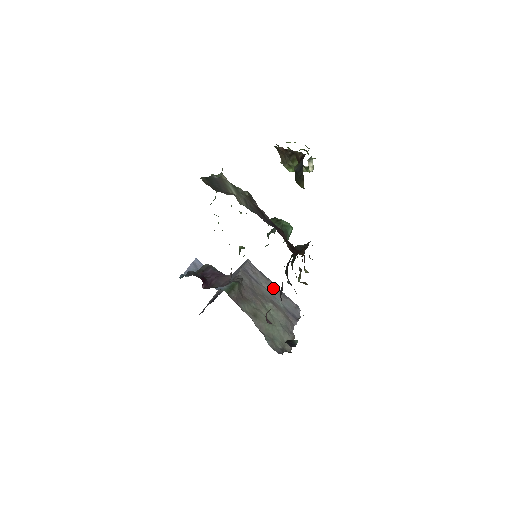
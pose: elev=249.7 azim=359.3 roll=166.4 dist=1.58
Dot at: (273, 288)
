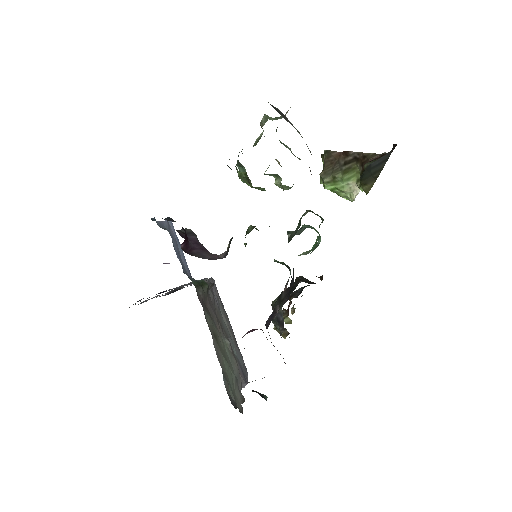
Dot at: (230, 327)
